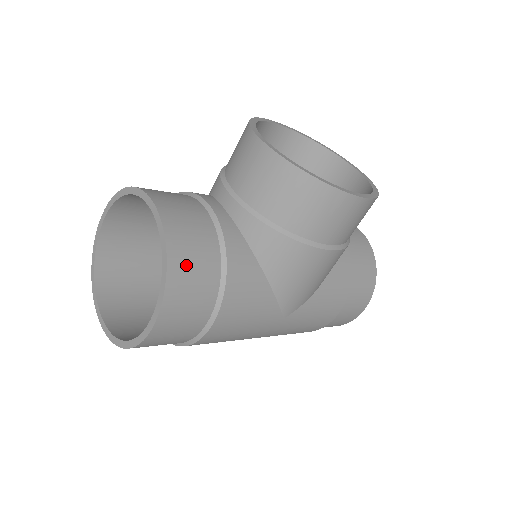
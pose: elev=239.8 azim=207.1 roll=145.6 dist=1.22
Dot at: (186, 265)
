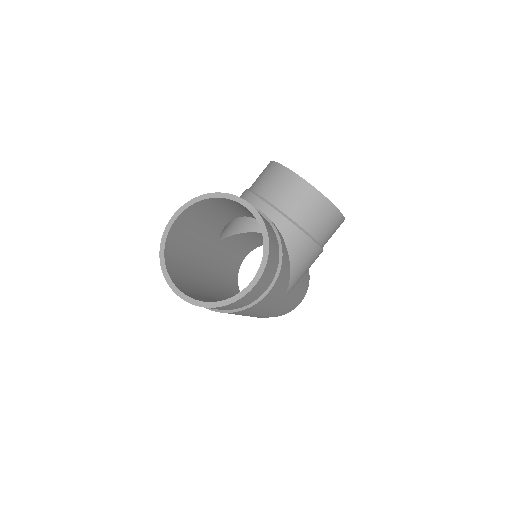
Dot at: (272, 246)
